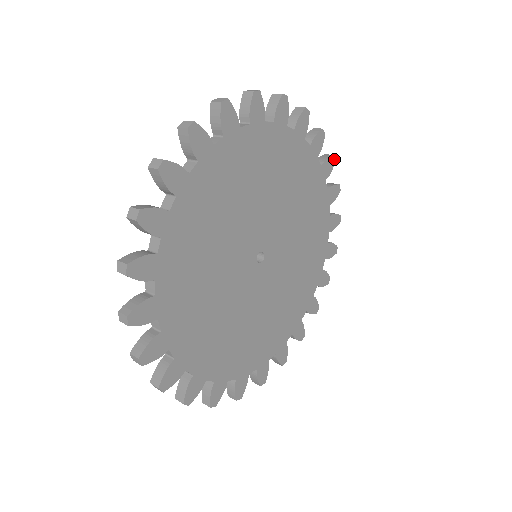
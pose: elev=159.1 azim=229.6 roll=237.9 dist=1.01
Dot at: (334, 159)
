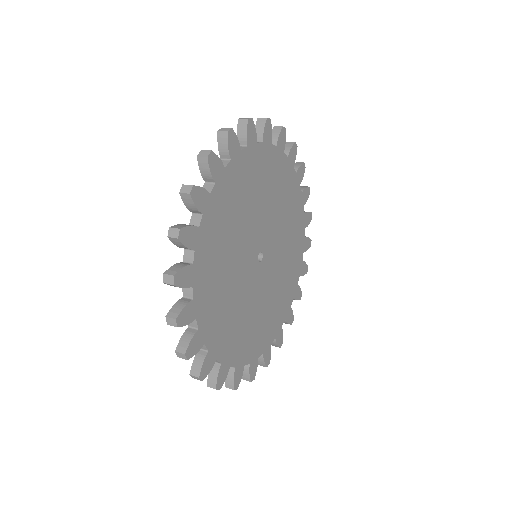
Dot at: (307, 270)
